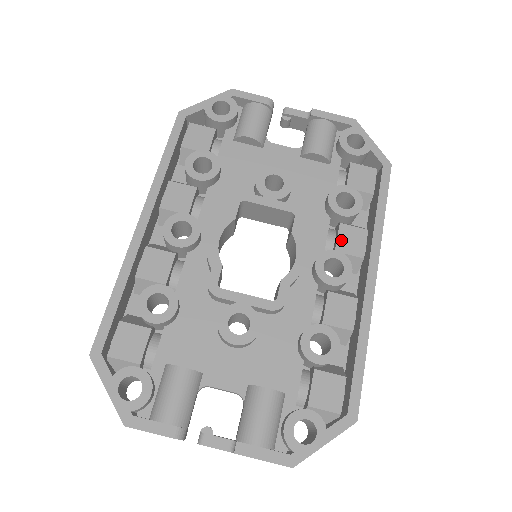
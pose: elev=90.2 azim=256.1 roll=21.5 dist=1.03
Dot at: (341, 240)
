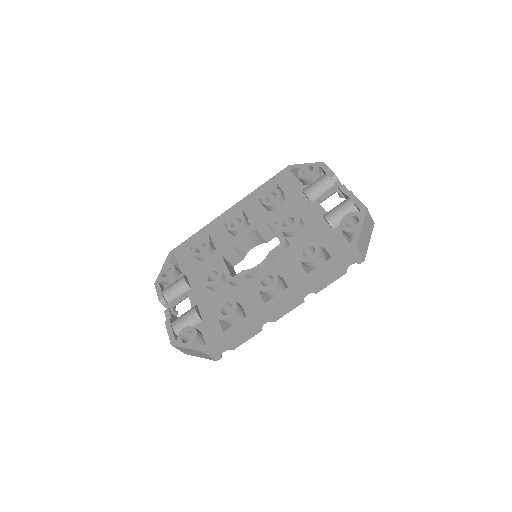
Dot at: (290, 272)
